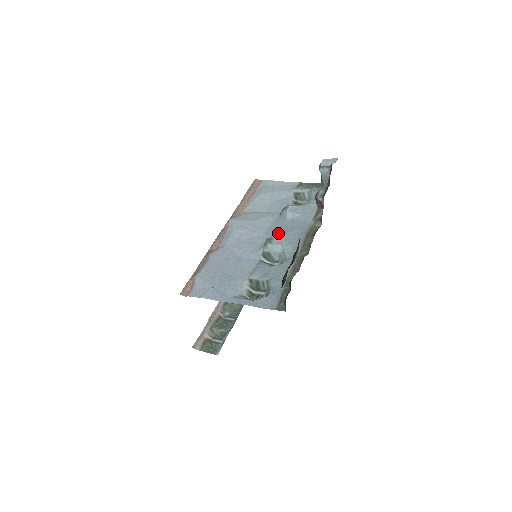
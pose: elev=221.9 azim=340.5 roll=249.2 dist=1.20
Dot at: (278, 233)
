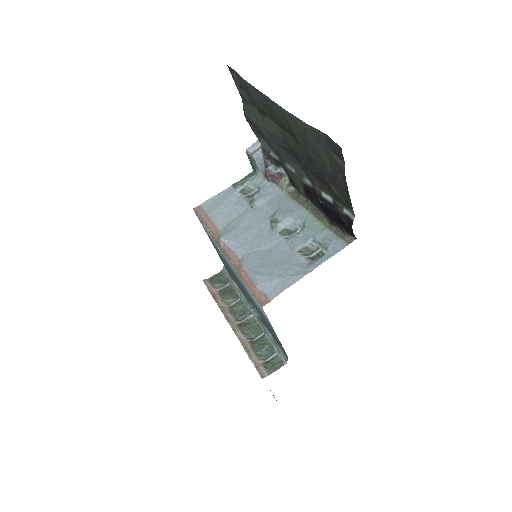
Dot at: (273, 214)
